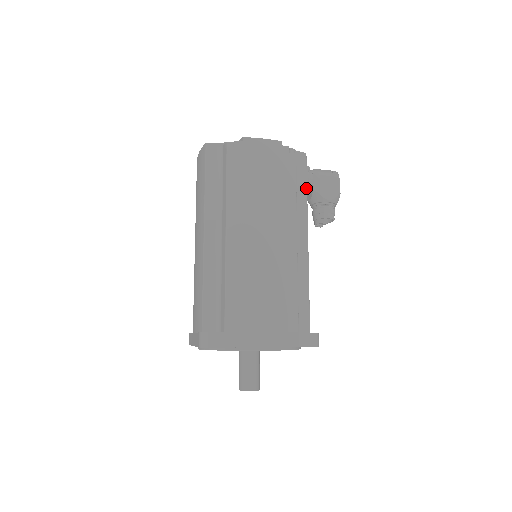
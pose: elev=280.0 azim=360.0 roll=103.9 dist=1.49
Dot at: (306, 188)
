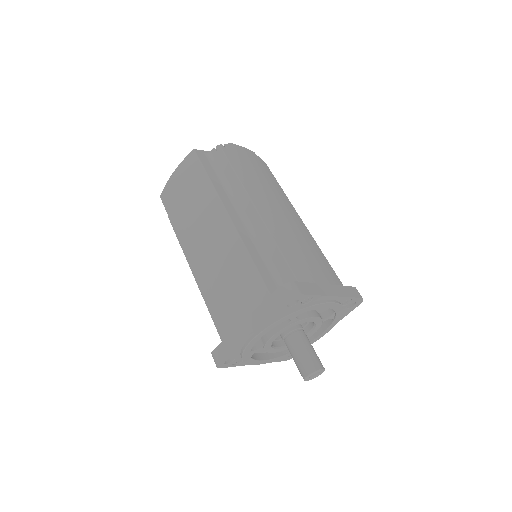
Dot at: occluded
